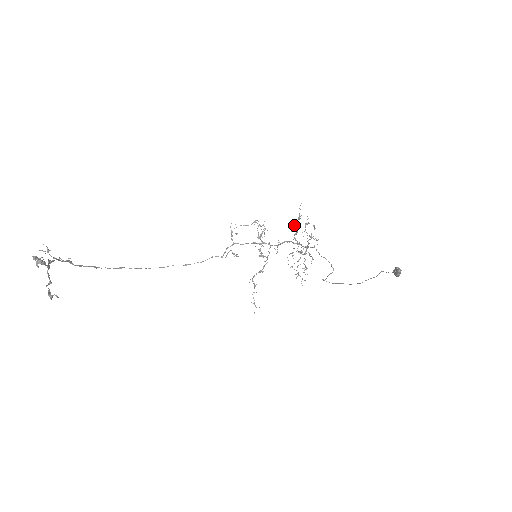
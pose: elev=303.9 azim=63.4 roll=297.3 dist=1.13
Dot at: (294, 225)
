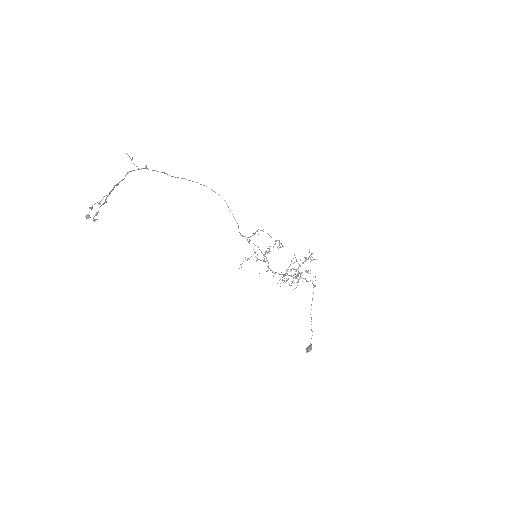
Dot at: occluded
